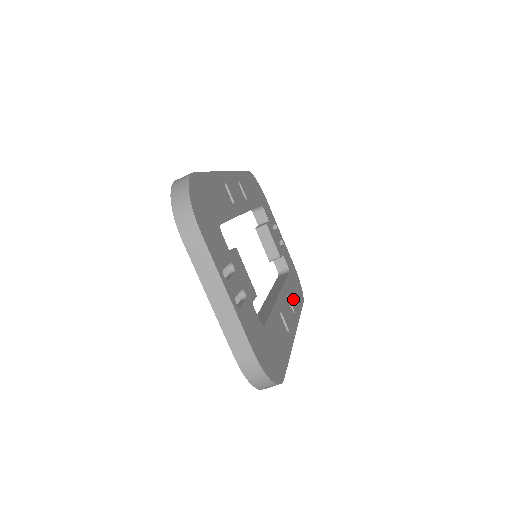
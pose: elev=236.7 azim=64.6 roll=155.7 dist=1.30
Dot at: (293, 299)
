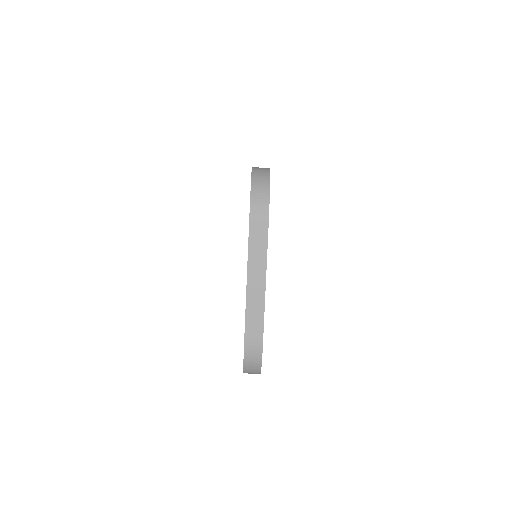
Dot at: occluded
